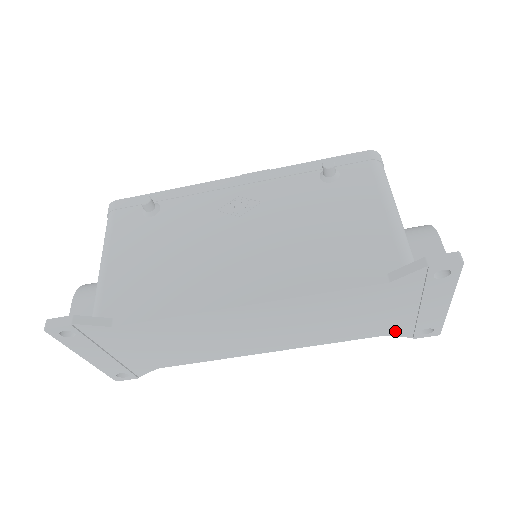
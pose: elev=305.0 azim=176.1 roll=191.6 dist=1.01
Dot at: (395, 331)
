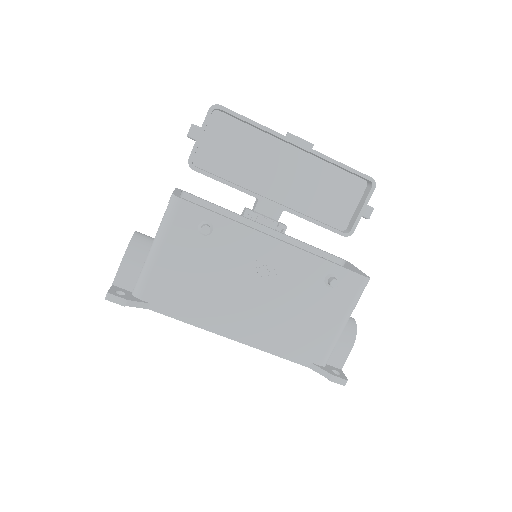
Dot at: occluded
